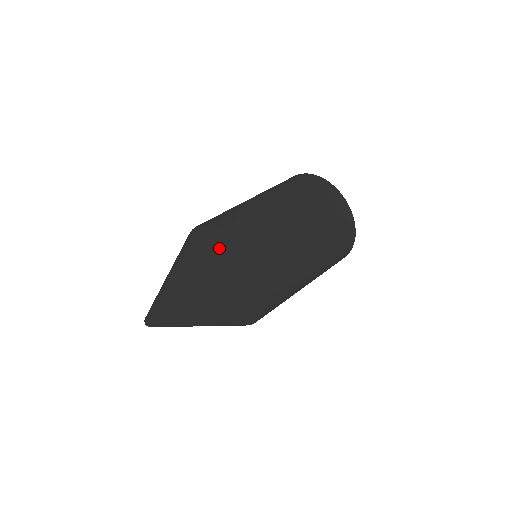
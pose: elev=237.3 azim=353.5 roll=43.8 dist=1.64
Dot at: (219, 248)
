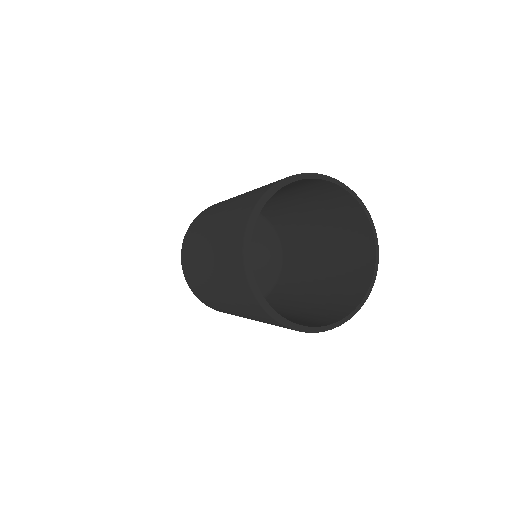
Dot at: occluded
